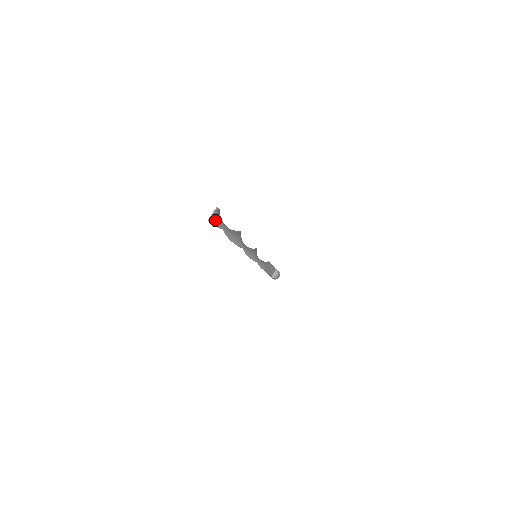
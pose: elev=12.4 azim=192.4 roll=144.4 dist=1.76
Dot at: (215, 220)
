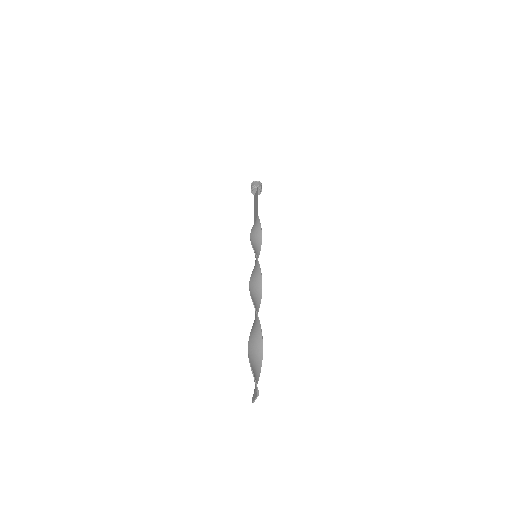
Dot at: (255, 390)
